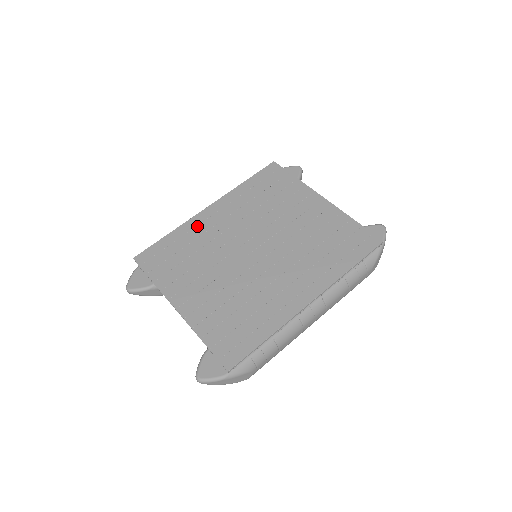
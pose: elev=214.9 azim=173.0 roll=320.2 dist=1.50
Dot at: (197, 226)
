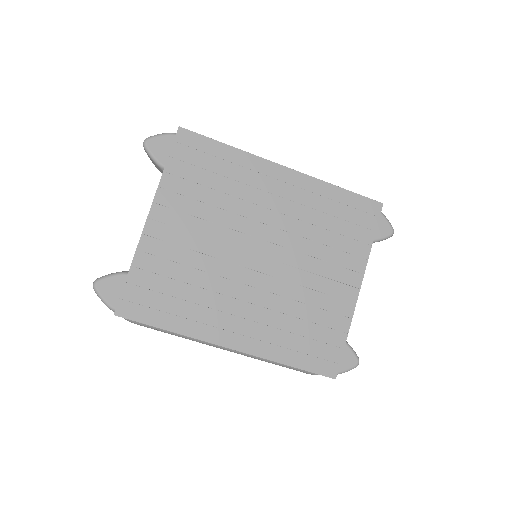
Dot at: (255, 172)
